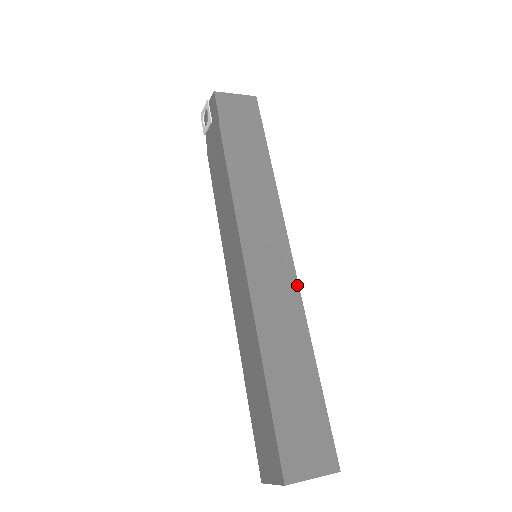
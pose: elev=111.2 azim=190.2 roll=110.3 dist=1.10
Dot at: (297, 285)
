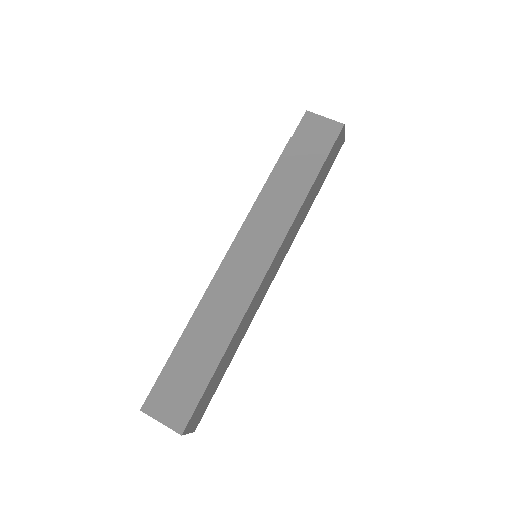
Dot at: (255, 292)
